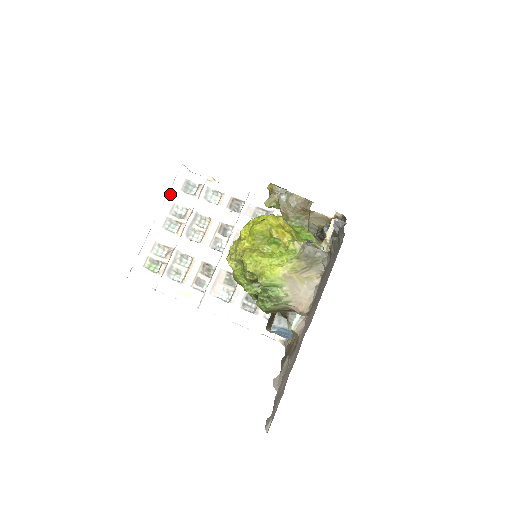
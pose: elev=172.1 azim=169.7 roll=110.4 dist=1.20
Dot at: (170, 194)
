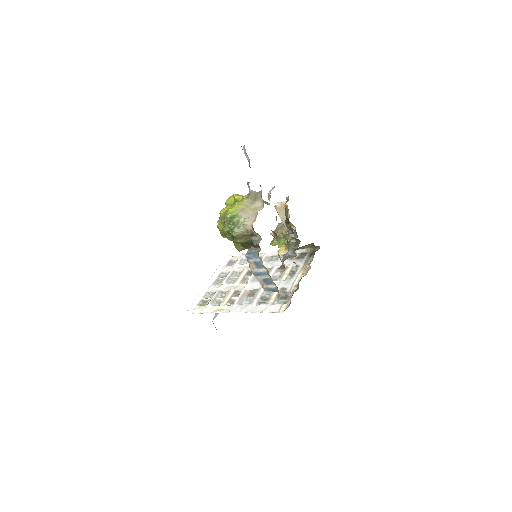
Dot at: (219, 268)
